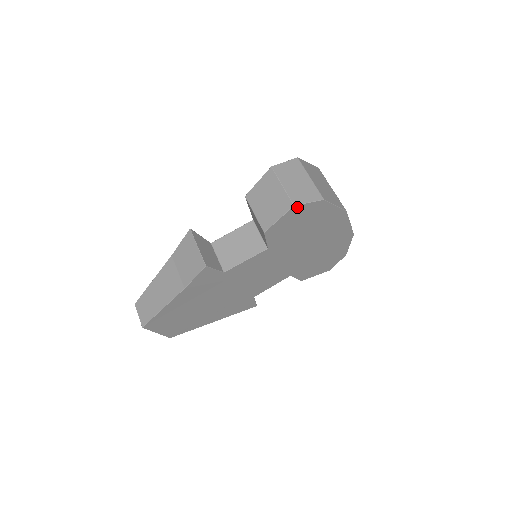
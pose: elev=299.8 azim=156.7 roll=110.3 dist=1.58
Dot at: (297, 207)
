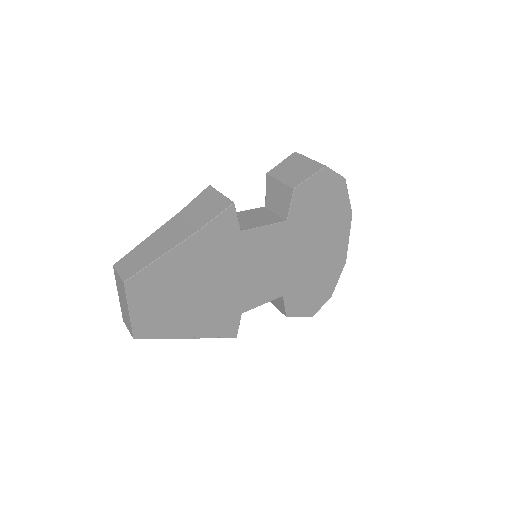
Dot at: (327, 171)
